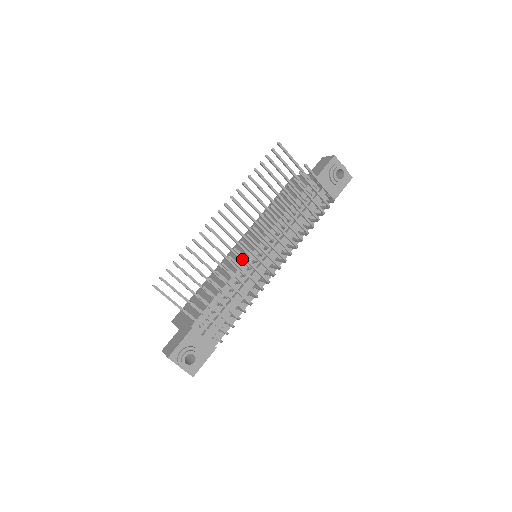
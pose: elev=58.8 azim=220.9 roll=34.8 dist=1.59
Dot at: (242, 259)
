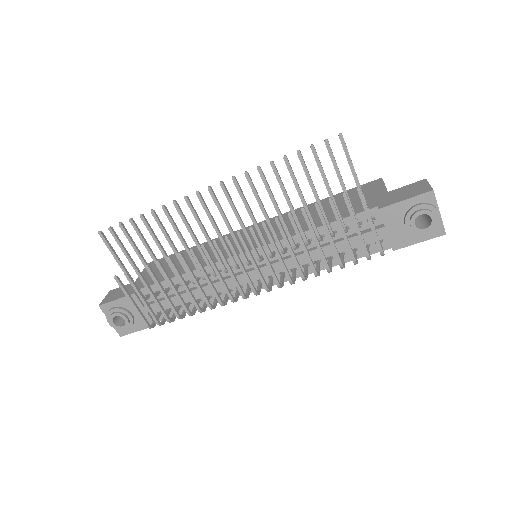
Dot at: (218, 257)
